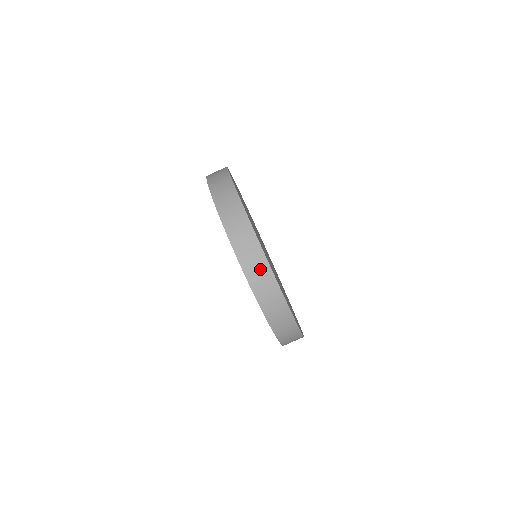
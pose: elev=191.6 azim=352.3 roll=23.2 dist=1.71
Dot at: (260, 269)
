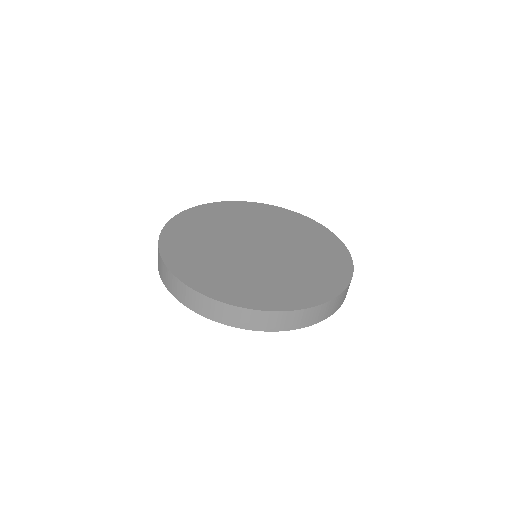
Dot at: (183, 291)
